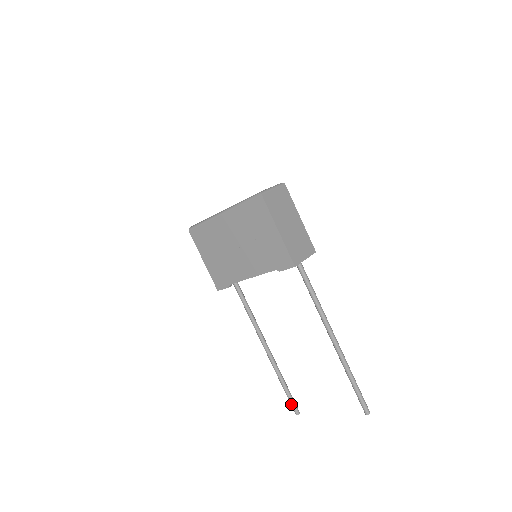
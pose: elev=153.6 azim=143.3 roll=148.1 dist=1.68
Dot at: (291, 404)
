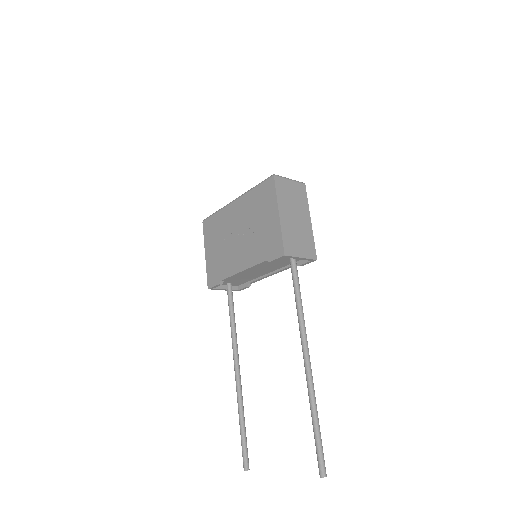
Dot at: (242, 453)
